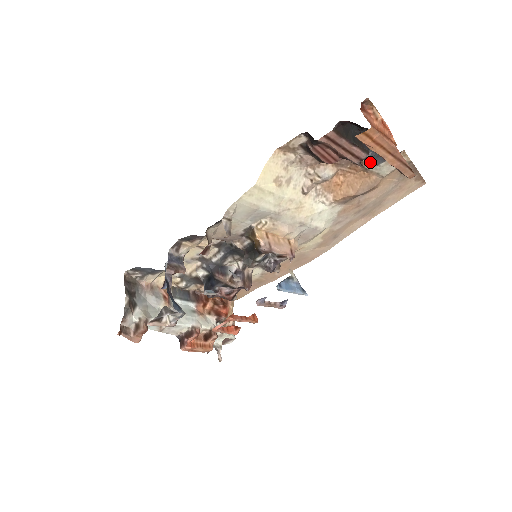
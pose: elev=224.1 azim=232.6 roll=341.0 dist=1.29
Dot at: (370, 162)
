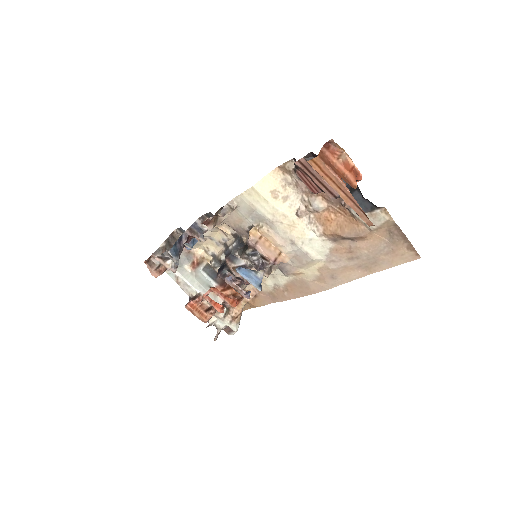
Dot at: occluded
